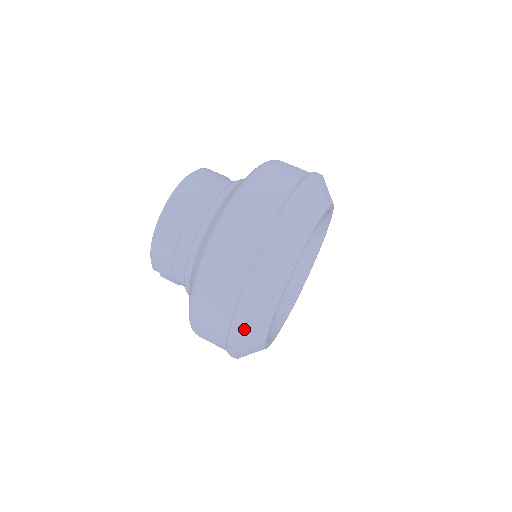
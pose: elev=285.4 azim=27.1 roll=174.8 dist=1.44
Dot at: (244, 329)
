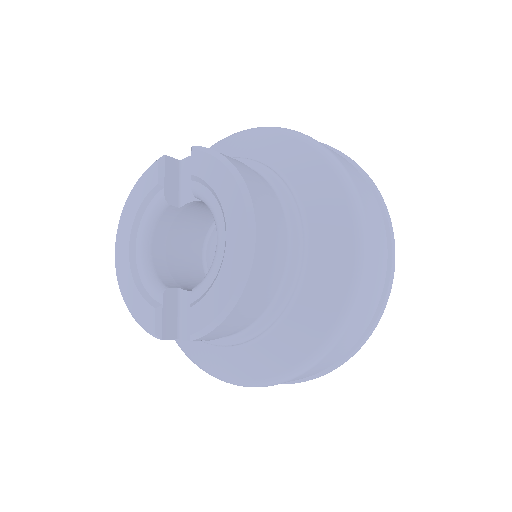
Dot at: occluded
